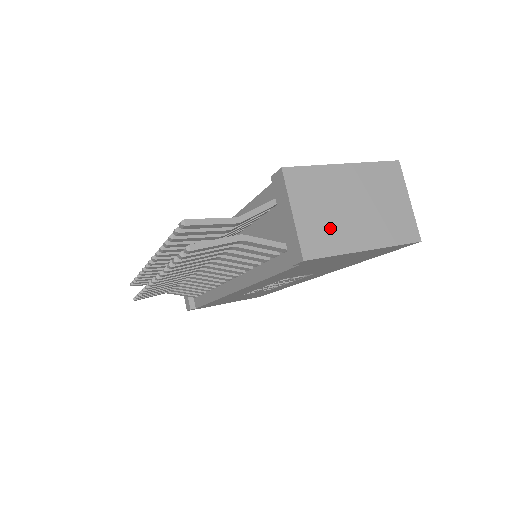
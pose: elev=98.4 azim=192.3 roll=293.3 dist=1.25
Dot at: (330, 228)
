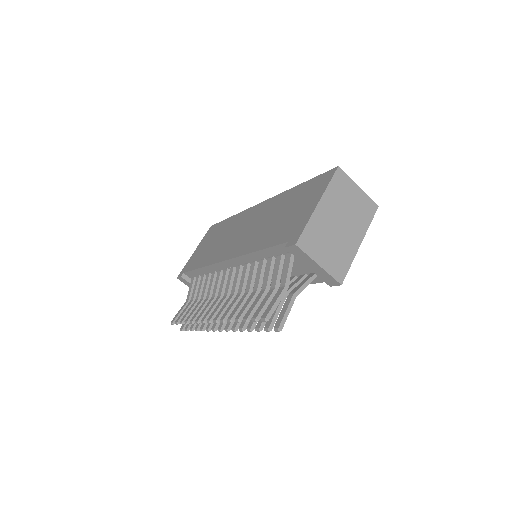
Dot at: (339, 252)
